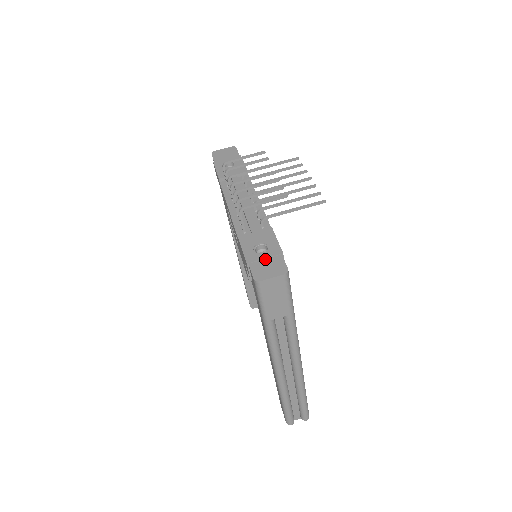
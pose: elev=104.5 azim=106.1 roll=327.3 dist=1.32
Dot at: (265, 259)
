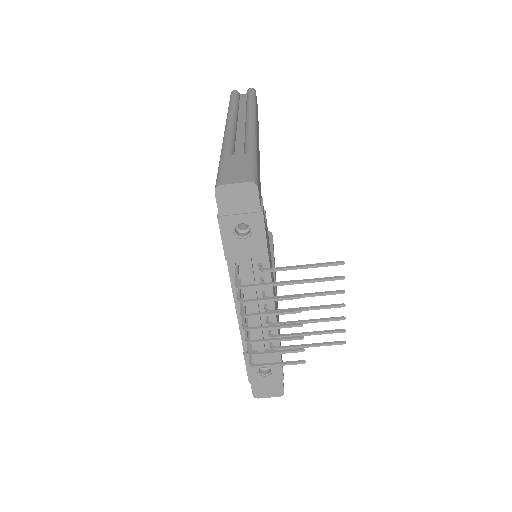
Dot at: (266, 382)
